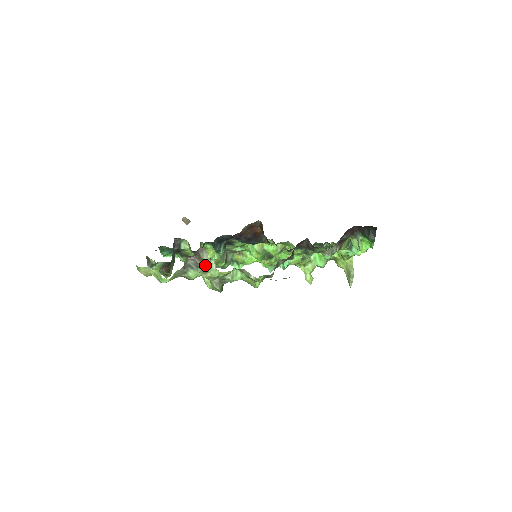
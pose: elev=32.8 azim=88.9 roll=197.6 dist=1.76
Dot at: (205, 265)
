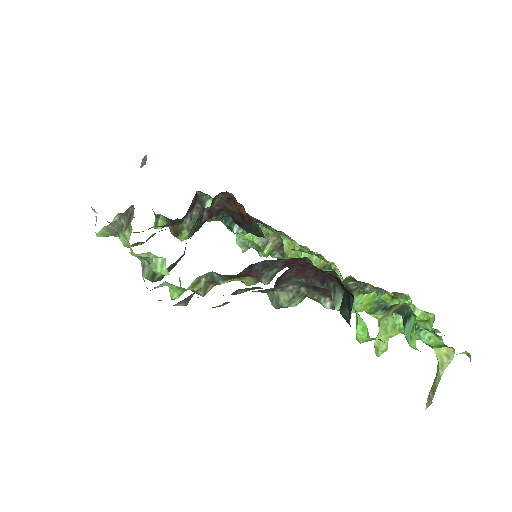
Dot at: (126, 232)
